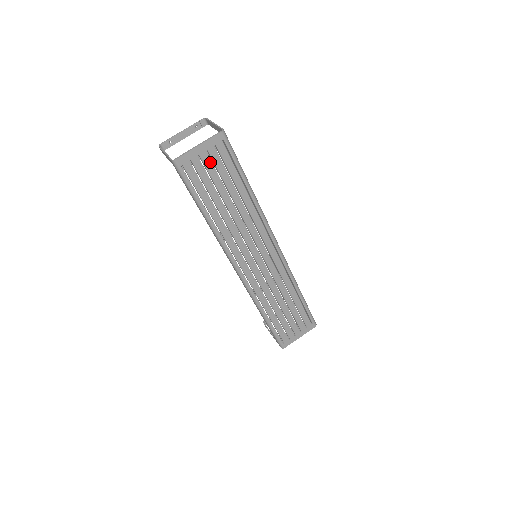
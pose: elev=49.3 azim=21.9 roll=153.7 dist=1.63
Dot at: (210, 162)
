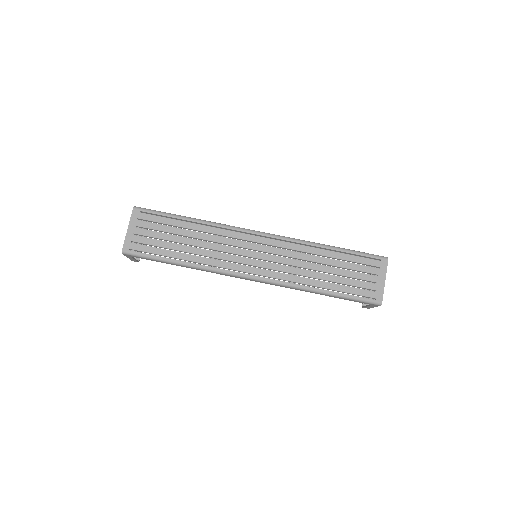
Dot at: (145, 231)
